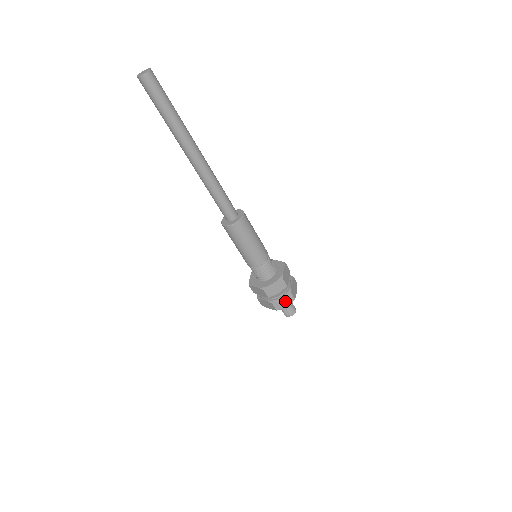
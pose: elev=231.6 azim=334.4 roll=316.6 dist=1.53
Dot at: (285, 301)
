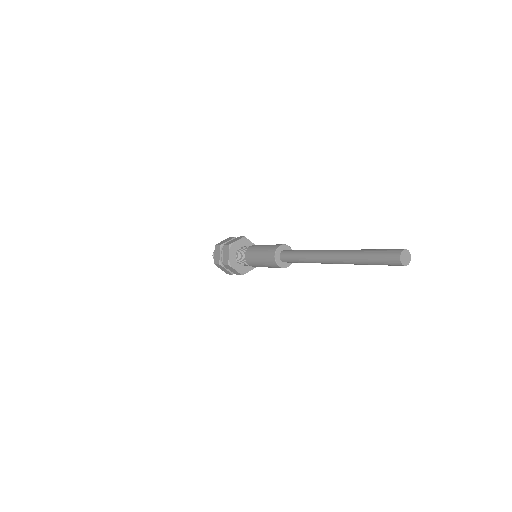
Dot at: occluded
